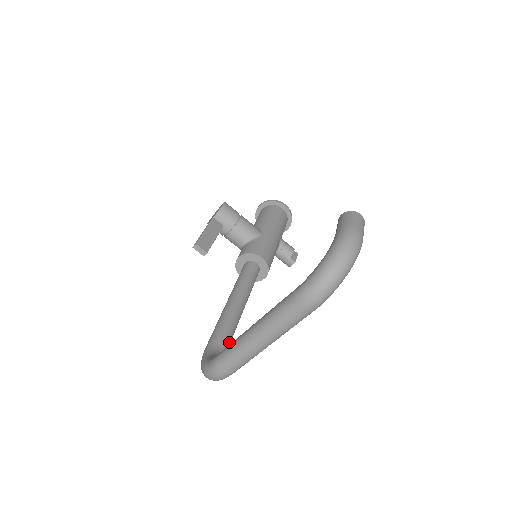
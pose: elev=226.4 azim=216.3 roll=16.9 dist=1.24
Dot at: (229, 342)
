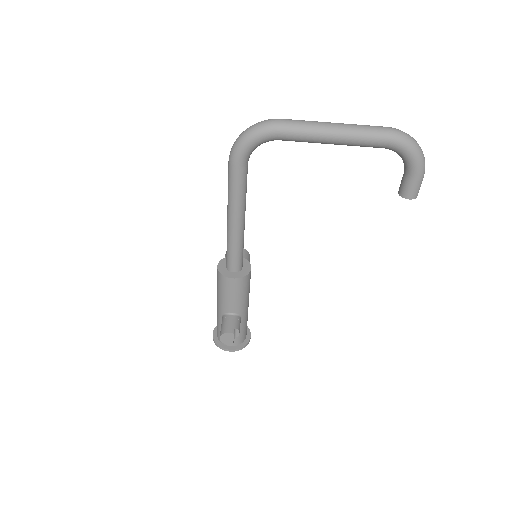
Dot at: (244, 179)
